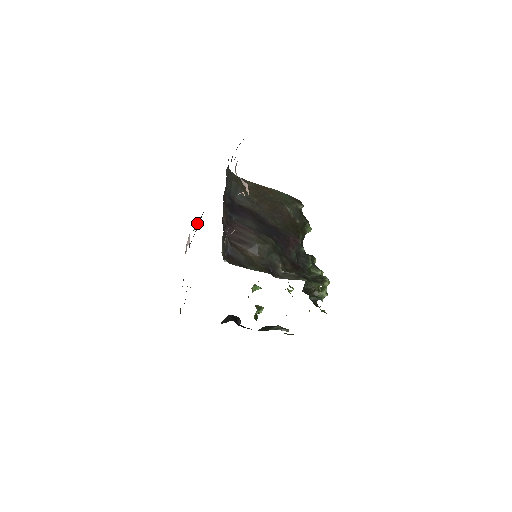
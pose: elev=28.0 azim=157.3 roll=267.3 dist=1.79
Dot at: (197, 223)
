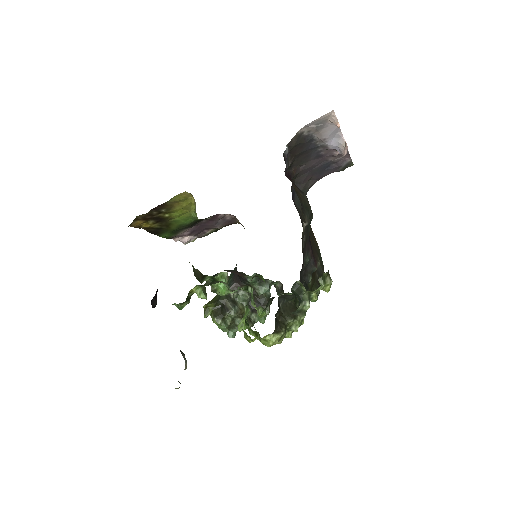
Dot at: (222, 221)
